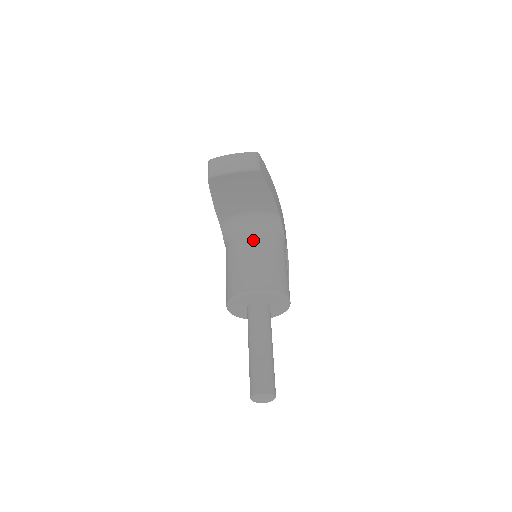
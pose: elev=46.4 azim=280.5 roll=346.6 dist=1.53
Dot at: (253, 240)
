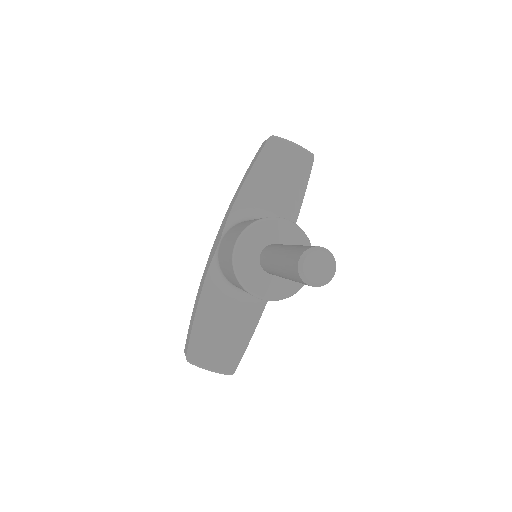
Dot at: occluded
